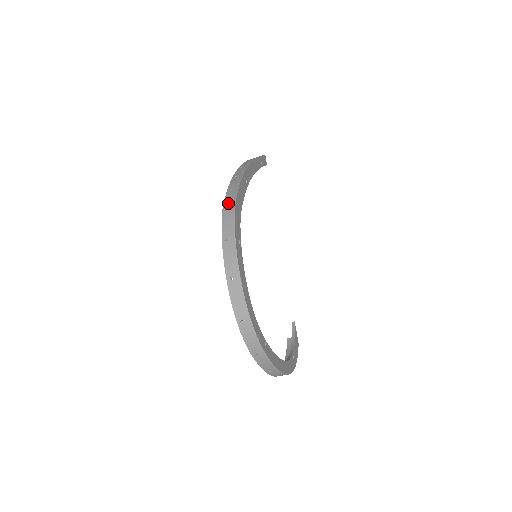
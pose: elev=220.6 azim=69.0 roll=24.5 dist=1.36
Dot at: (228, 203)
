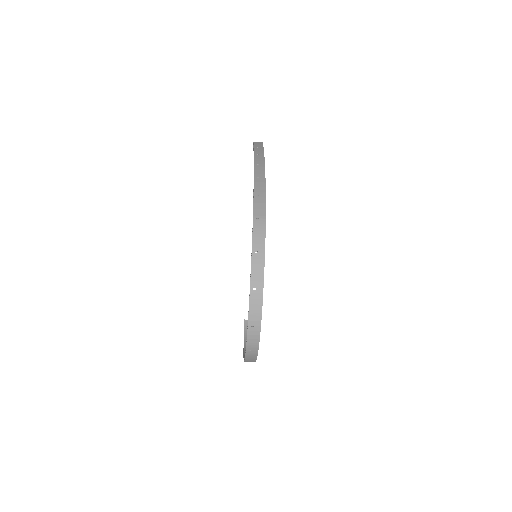
Dot at: (258, 212)
